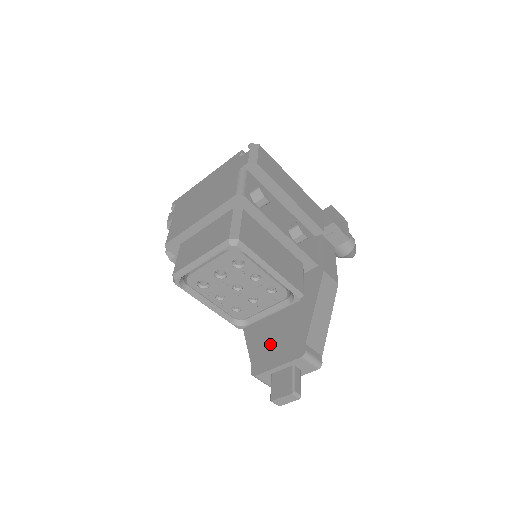
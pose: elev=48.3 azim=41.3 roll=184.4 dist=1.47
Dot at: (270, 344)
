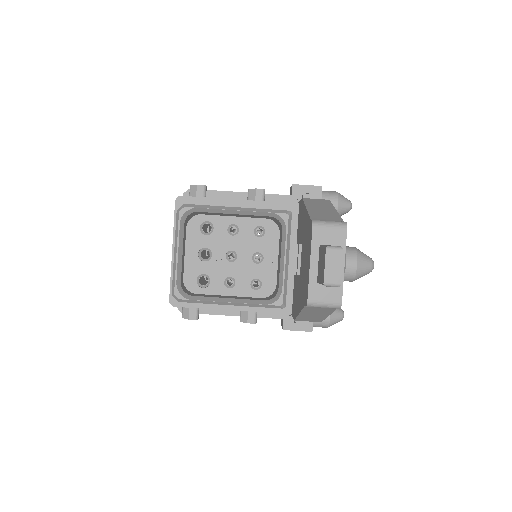
Dot at: (304, 274)
